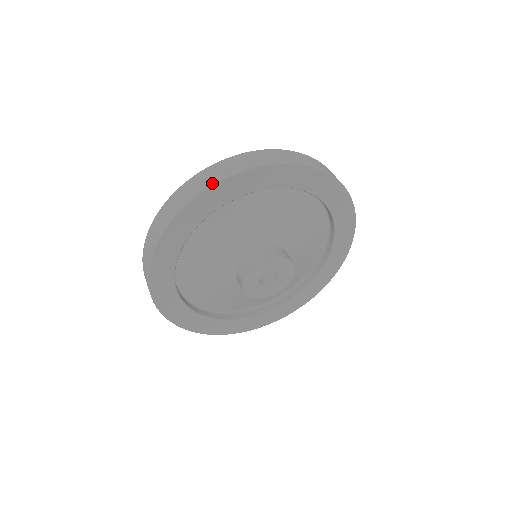
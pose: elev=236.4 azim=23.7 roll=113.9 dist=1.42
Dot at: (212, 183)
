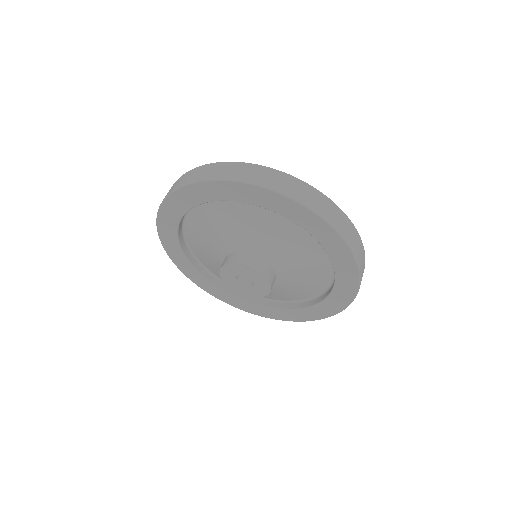
Dot at: (183, 184)
